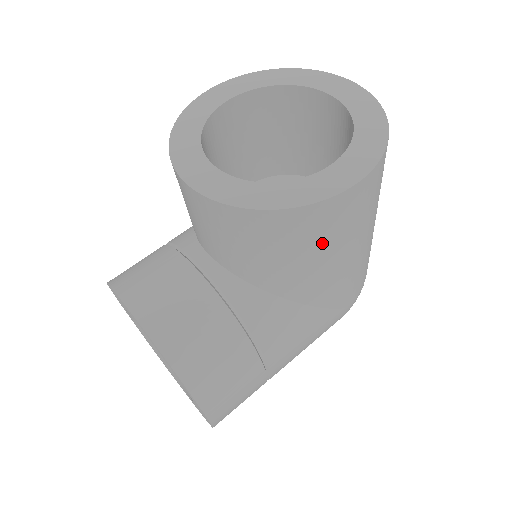
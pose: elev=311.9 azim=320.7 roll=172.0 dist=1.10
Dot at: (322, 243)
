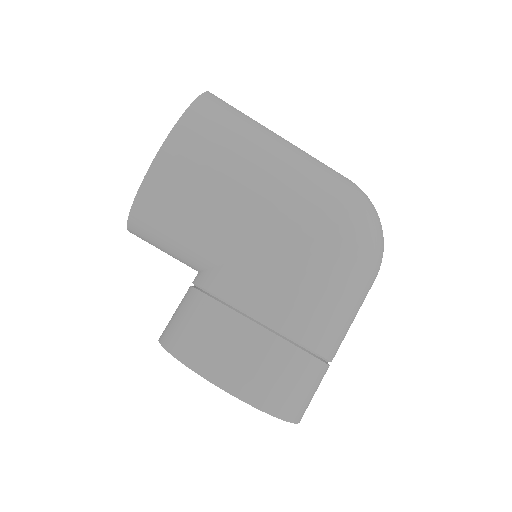
Dot at: (195, 193)
